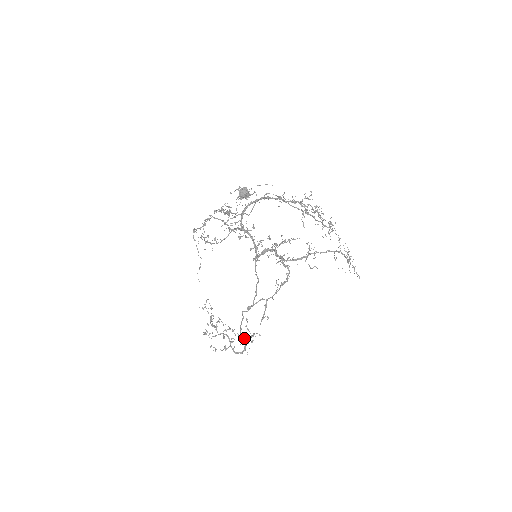
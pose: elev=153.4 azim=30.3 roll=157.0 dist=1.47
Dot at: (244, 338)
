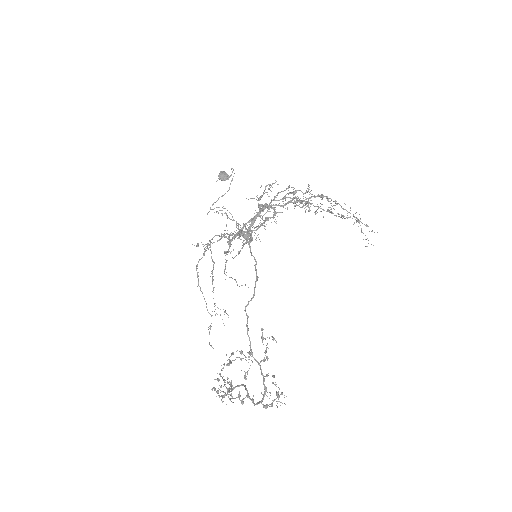
Dot at: occluded
